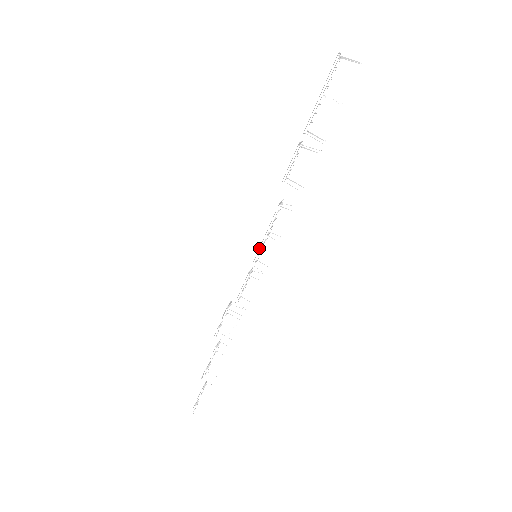
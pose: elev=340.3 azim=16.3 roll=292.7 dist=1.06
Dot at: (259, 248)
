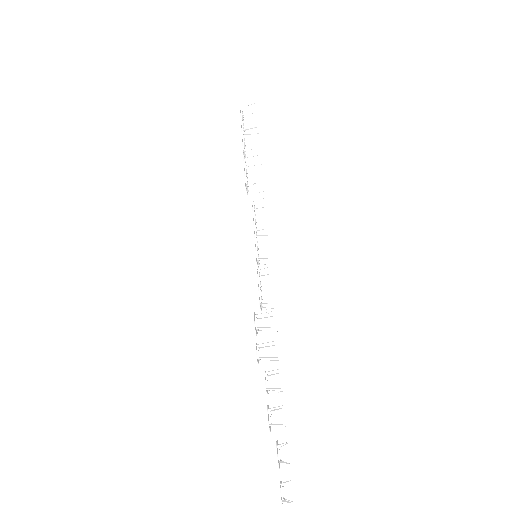
Dot at: (255, 242)
